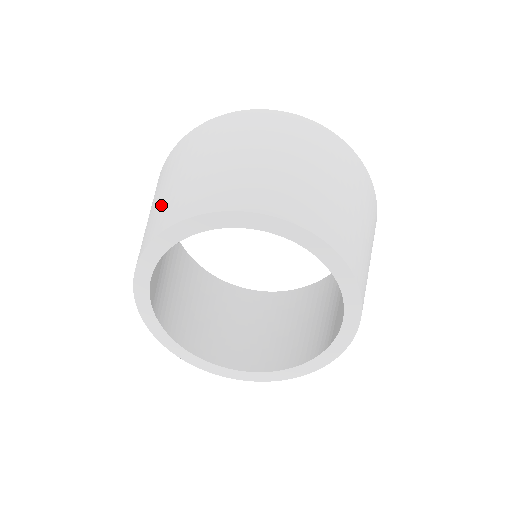
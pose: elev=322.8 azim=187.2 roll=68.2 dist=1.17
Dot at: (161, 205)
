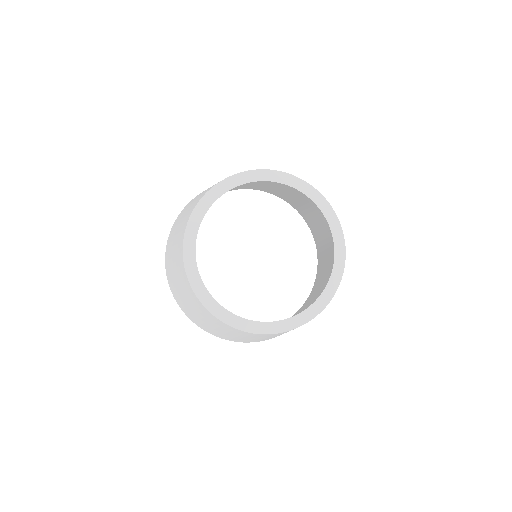
Dot at: occluded
